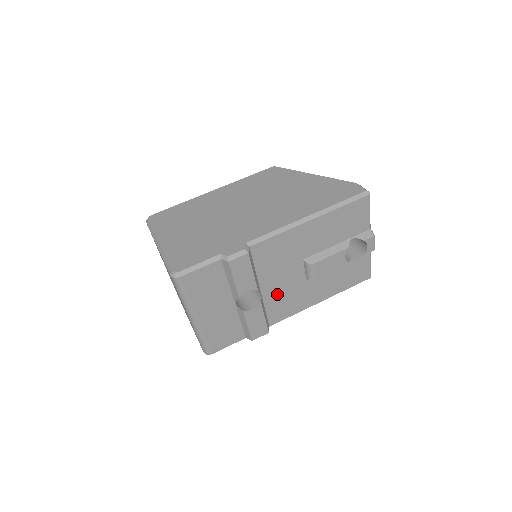
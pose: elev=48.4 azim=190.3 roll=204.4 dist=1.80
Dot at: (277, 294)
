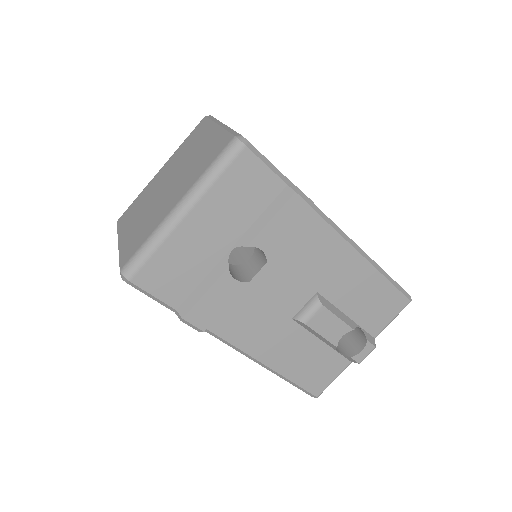
Dot at: (260, 298)
